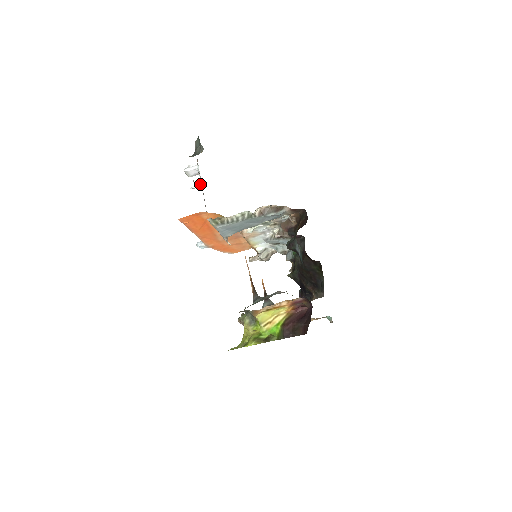
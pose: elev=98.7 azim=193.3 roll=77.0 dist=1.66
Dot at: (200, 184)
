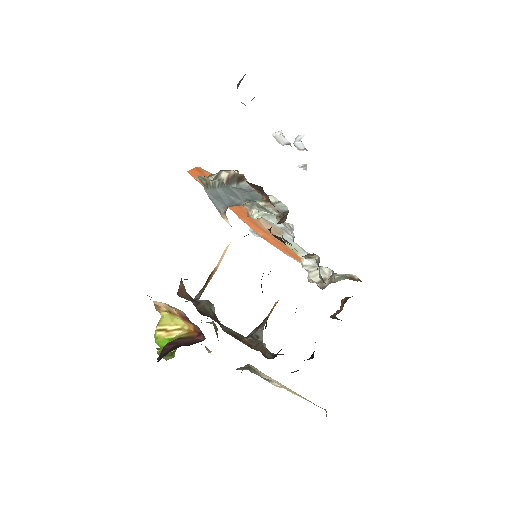
Dot at: occluded
